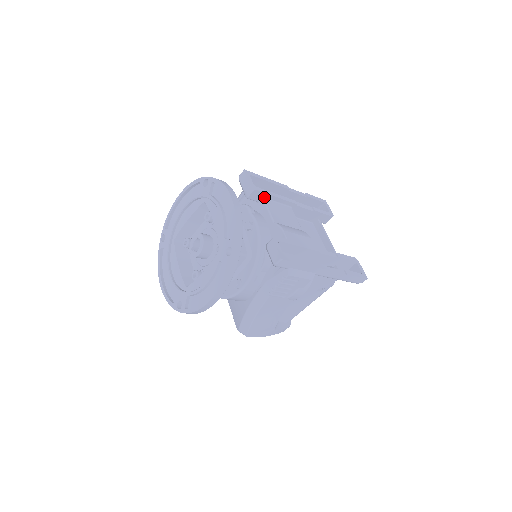
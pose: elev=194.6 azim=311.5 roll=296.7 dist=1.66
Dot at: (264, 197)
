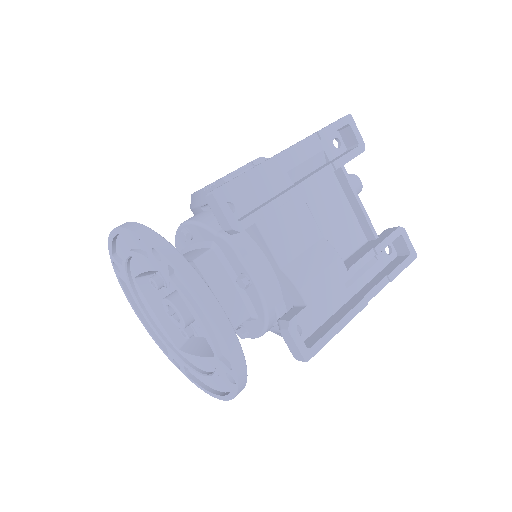
Dot at: occluded
